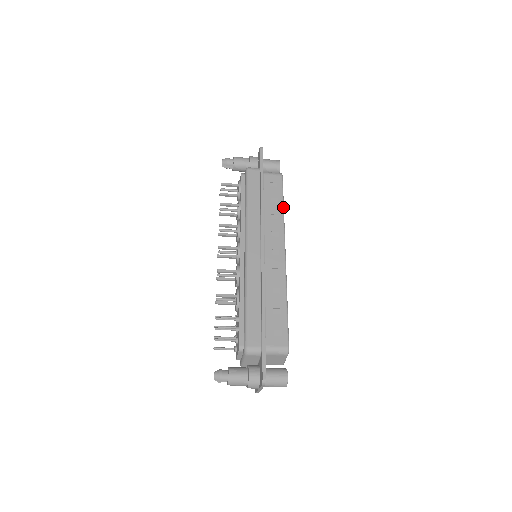
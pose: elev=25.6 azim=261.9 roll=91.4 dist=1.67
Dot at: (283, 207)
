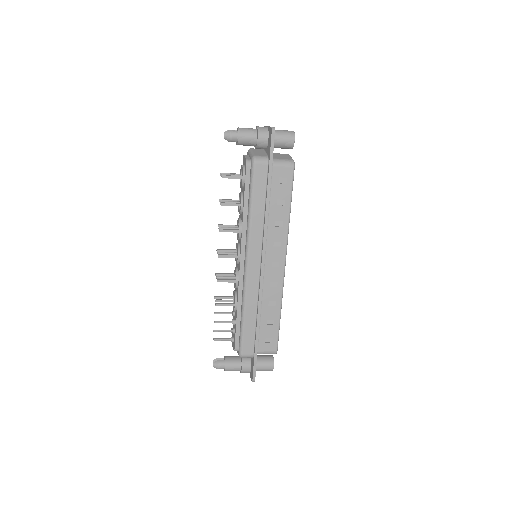
Dot at: (290, 211)
